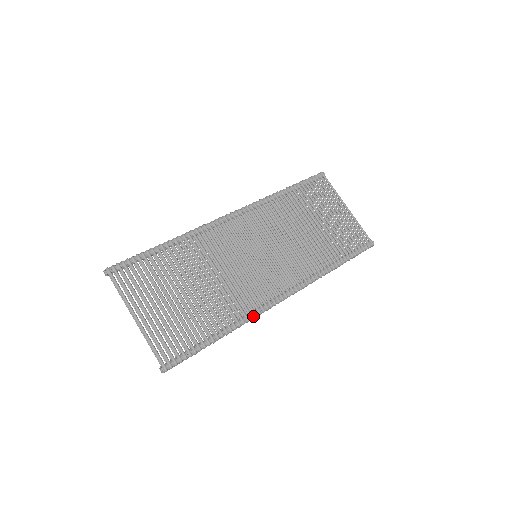
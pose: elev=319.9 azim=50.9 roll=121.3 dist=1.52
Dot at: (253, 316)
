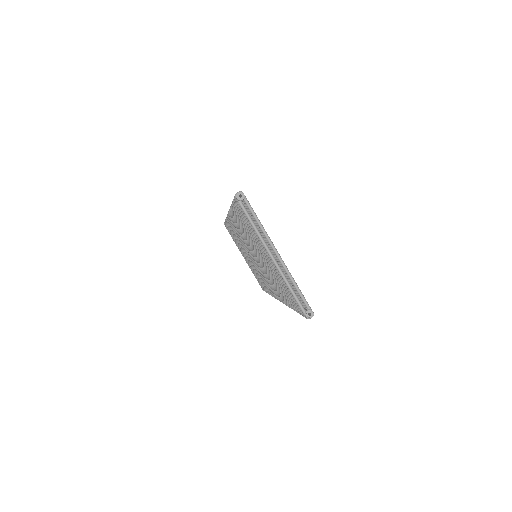
Dot at: occluded
